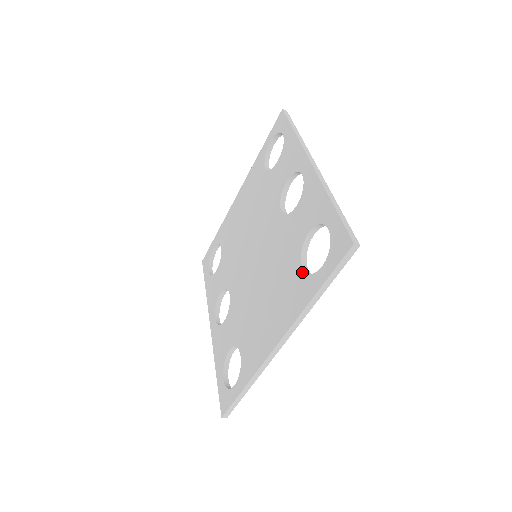
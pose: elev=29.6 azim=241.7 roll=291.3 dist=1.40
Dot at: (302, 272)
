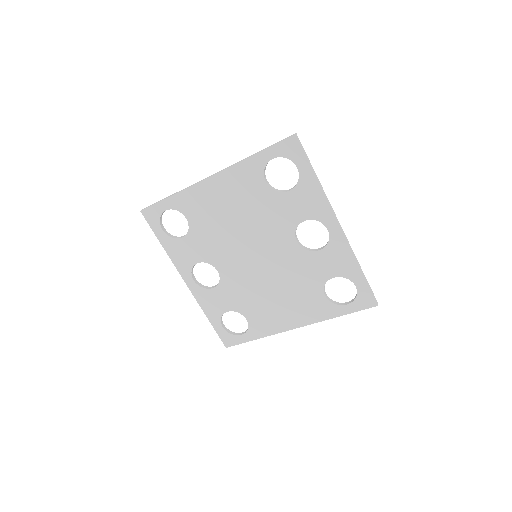
Dot at: (325, 299)
